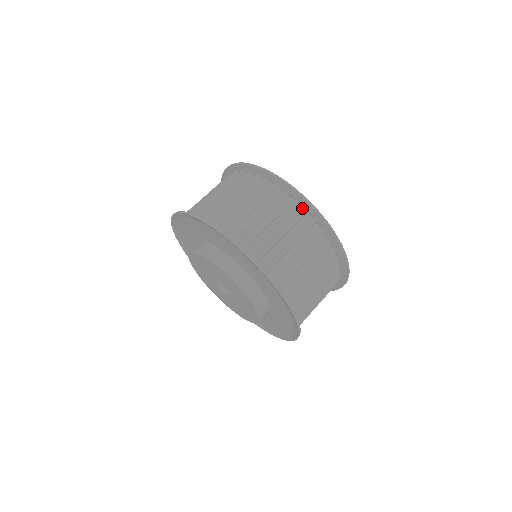
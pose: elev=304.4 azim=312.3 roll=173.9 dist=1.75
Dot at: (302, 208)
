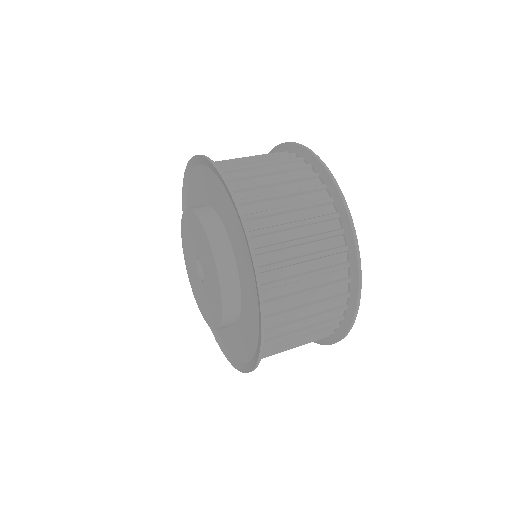
Dot at: occluded
